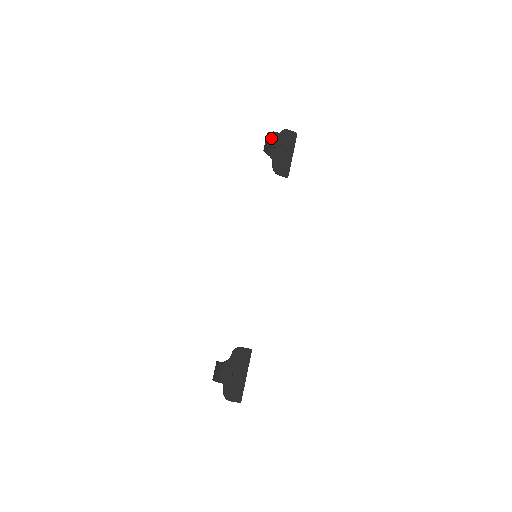
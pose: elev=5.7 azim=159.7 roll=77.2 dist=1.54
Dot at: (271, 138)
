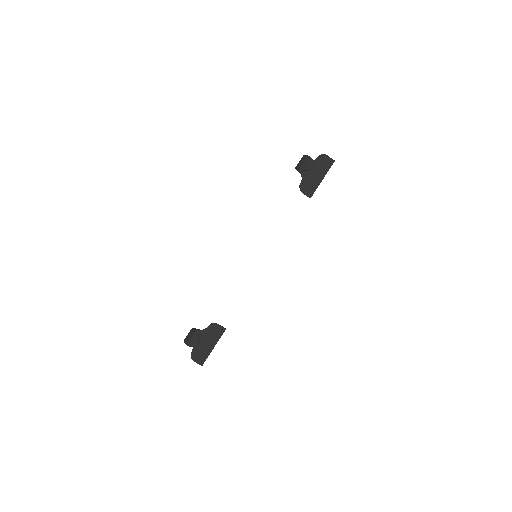
Dot at: (304, 161)
